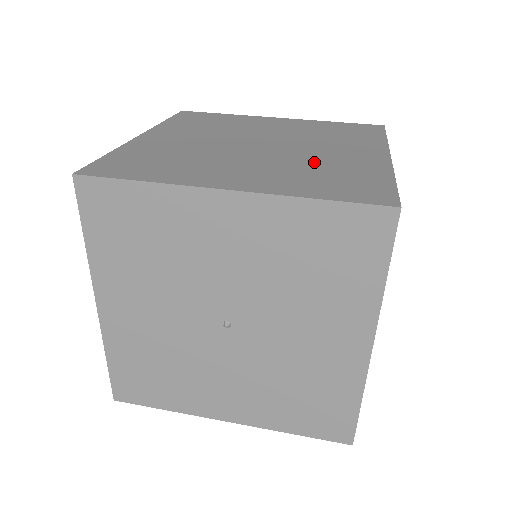
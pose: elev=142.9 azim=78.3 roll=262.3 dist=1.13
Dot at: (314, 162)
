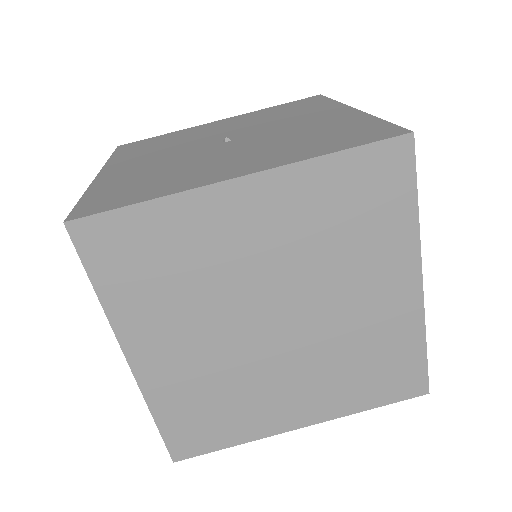
Dot at: (349, 343)
